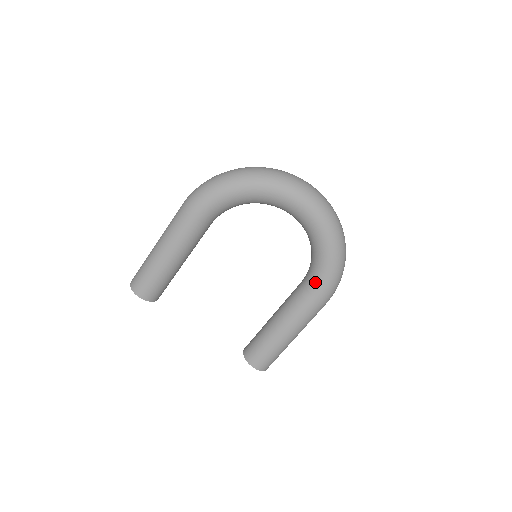
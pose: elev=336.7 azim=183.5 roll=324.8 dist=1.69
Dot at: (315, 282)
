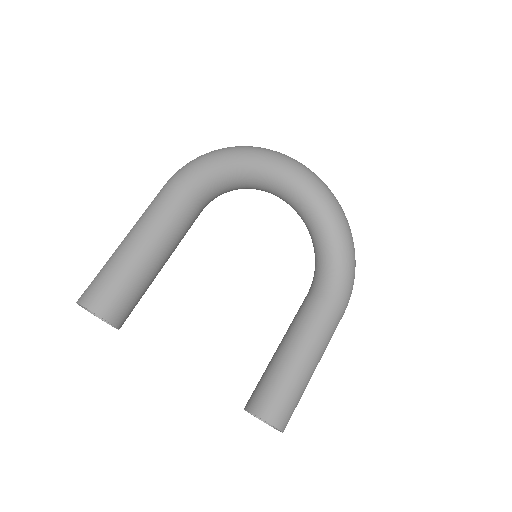
Dot at: (332, 279)
